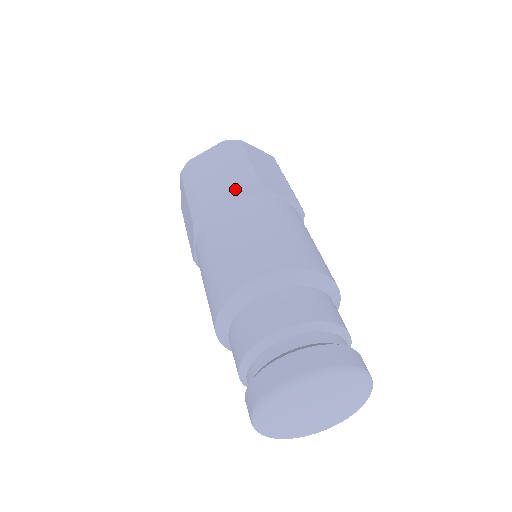
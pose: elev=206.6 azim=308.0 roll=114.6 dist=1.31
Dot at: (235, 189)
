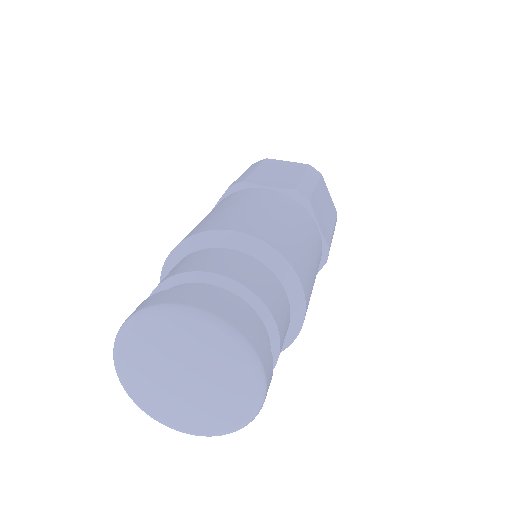
Dot at: (286, 185)
